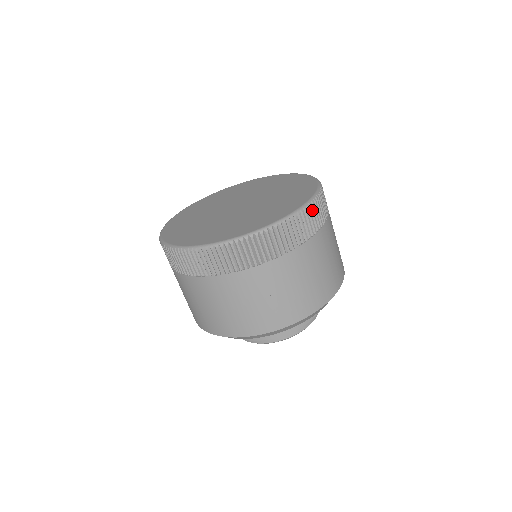
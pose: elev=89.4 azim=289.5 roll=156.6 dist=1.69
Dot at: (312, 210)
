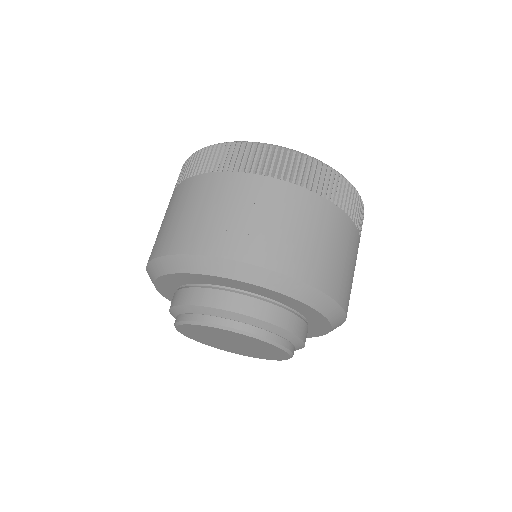
Dot at: (341, 182)
